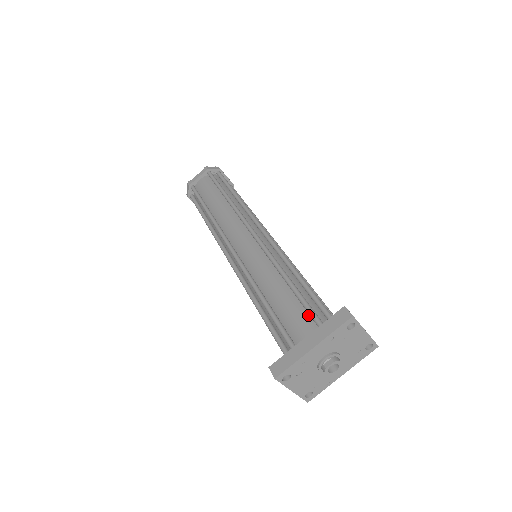
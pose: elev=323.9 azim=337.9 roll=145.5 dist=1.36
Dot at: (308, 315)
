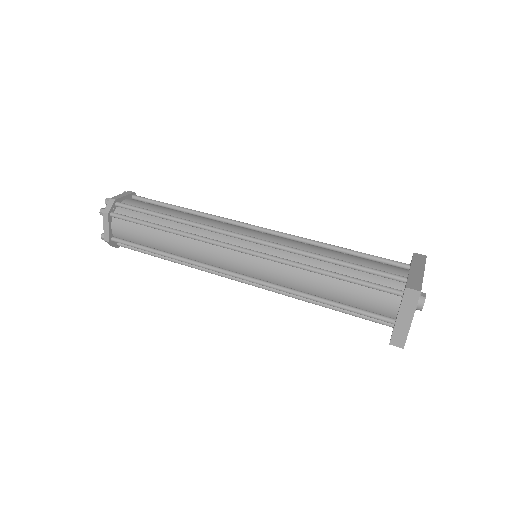
Dot at: (387, 264)
